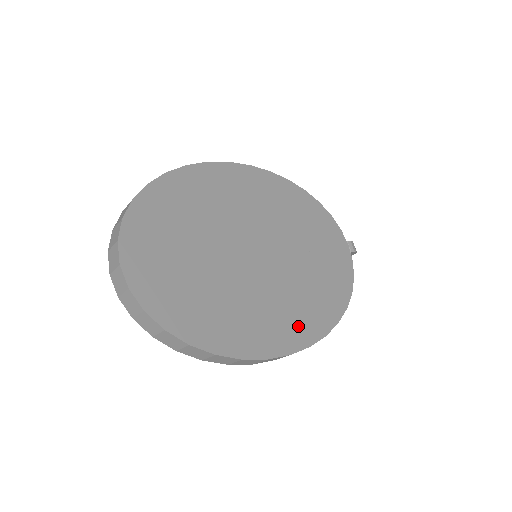
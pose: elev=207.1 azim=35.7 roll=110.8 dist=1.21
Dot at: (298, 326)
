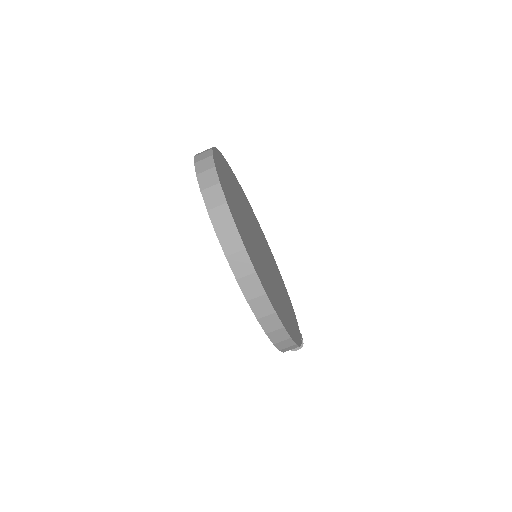
Dot at: (272, 297)
